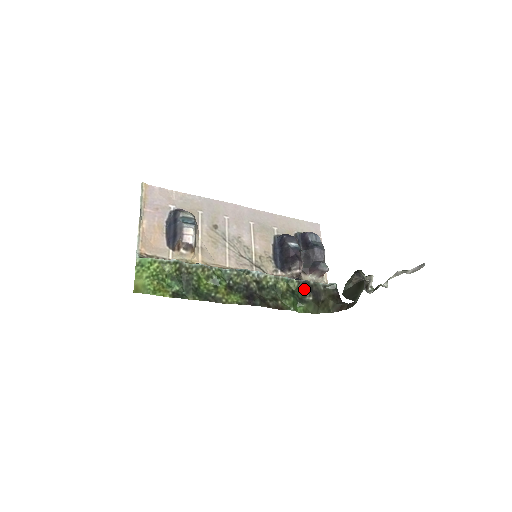
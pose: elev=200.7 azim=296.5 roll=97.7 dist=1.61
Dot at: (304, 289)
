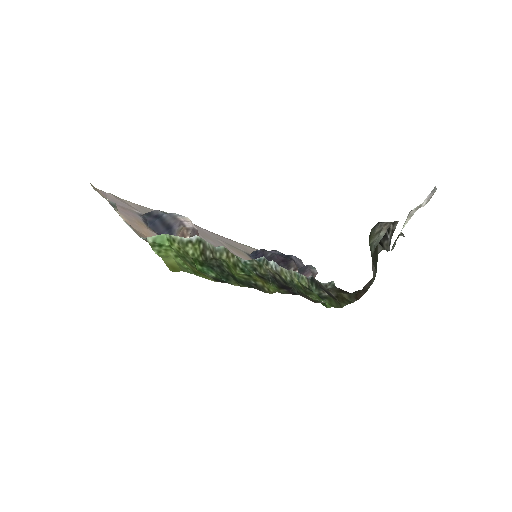
Dot at: (314, 287)
